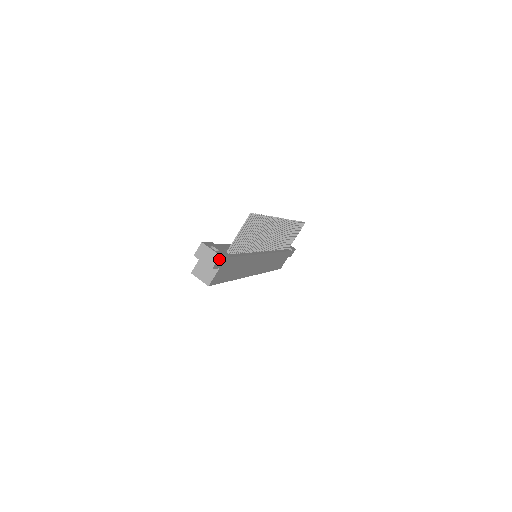
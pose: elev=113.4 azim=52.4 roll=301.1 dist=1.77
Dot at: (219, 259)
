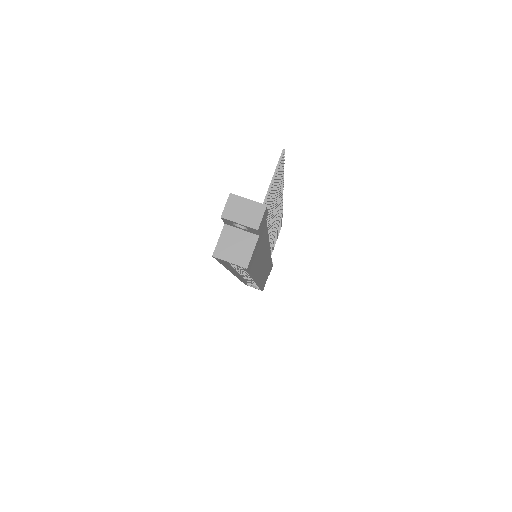
Dot at: (264, 213)
